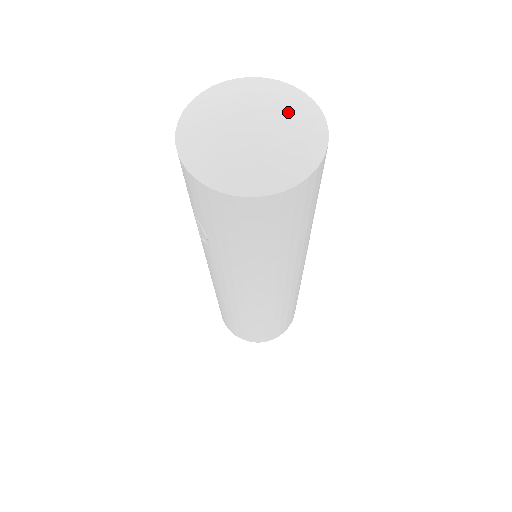
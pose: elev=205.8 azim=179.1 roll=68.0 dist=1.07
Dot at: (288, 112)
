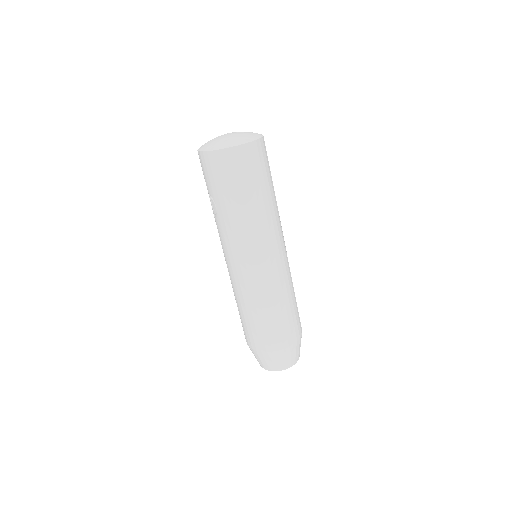
Dot at: (245, 132)
